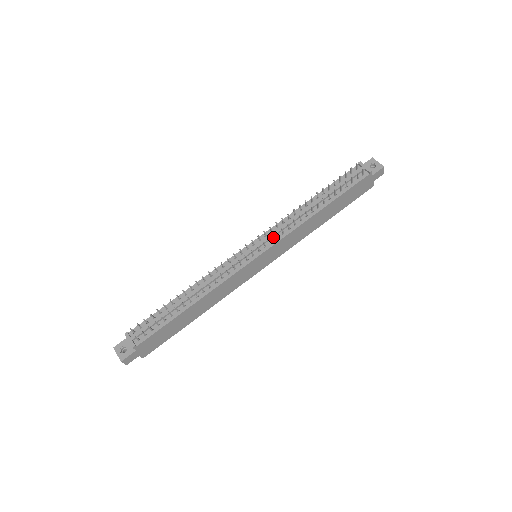
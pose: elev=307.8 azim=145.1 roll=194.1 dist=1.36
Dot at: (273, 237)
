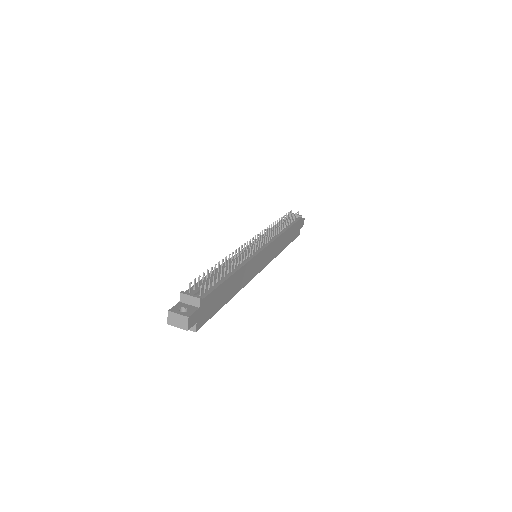
Dot at: (266, 240)
